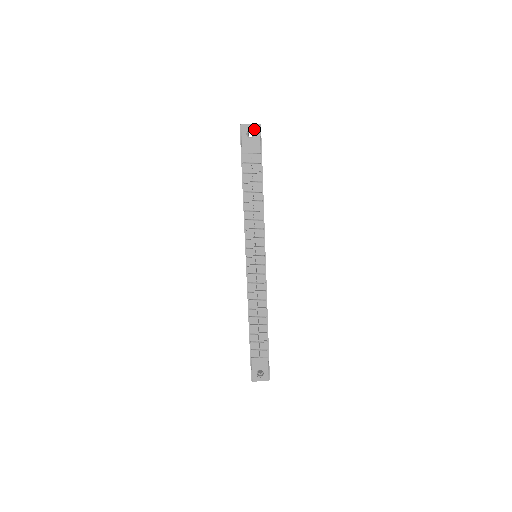
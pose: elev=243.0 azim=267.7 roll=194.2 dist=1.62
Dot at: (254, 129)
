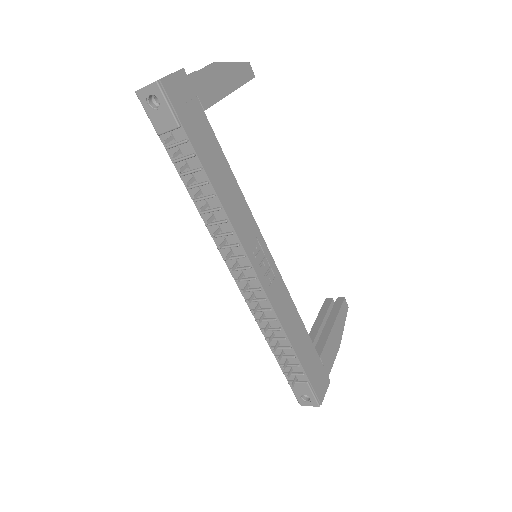
Dot at: (153, 93)
